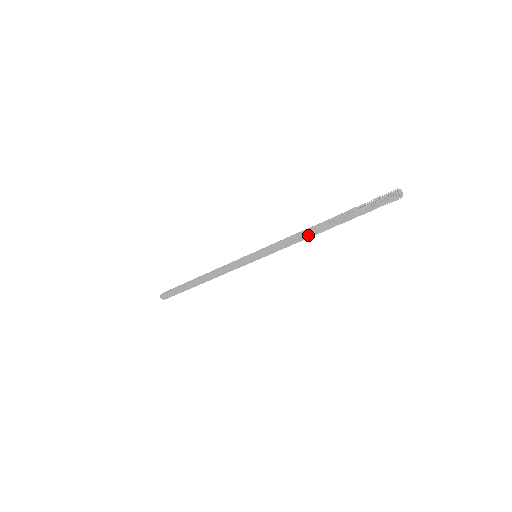
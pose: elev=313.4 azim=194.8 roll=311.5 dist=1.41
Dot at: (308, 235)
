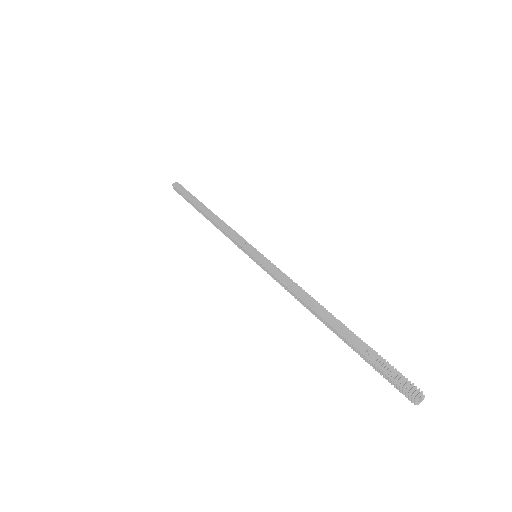
Dot at: (305, 305)
